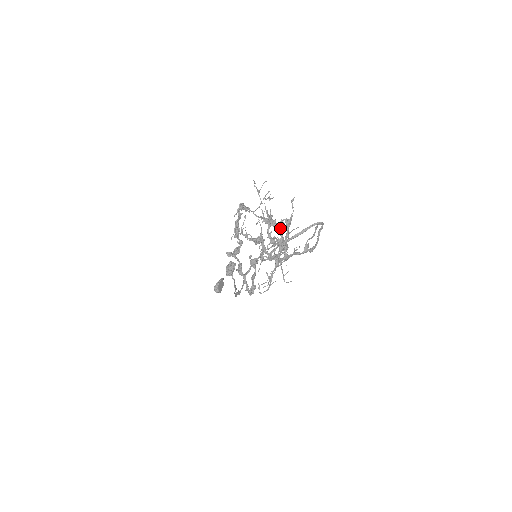
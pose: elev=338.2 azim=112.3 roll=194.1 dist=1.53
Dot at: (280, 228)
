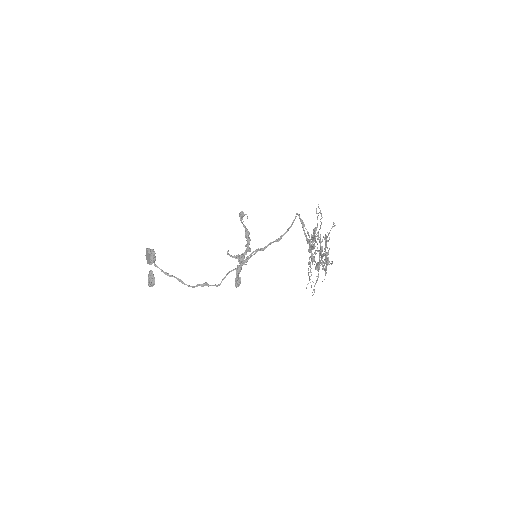
Dot at: (320, 241)
